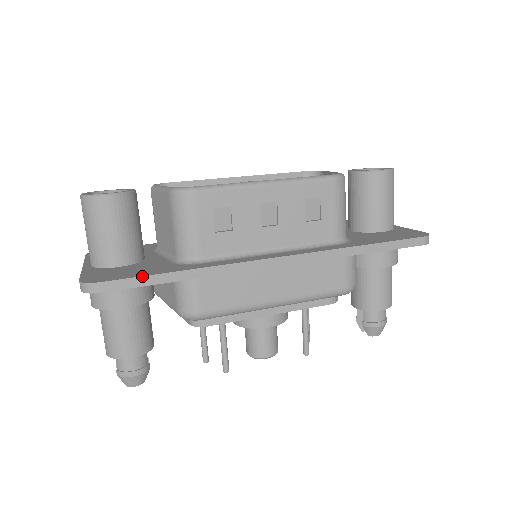
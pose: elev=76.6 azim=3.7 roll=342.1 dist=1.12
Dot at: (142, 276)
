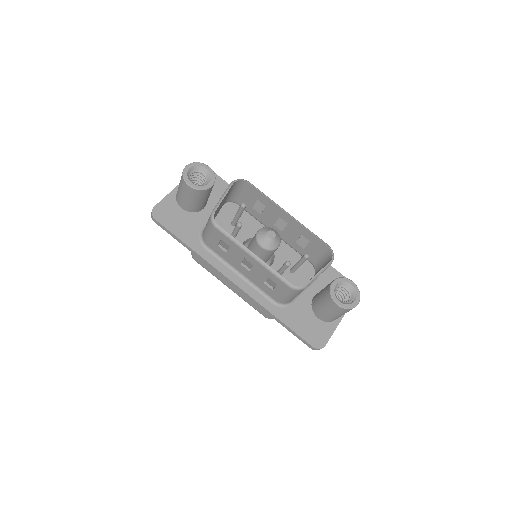
Dot at: (172, 233)
